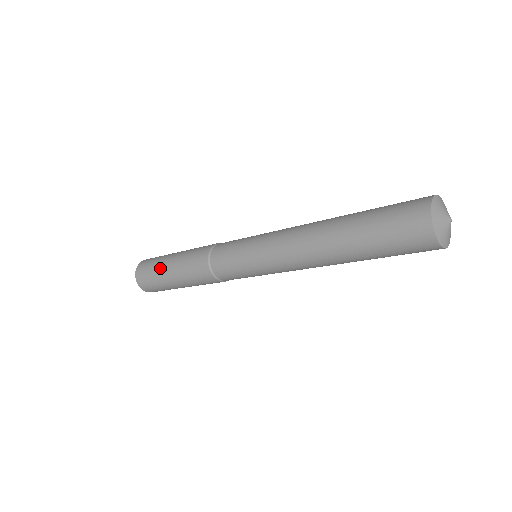
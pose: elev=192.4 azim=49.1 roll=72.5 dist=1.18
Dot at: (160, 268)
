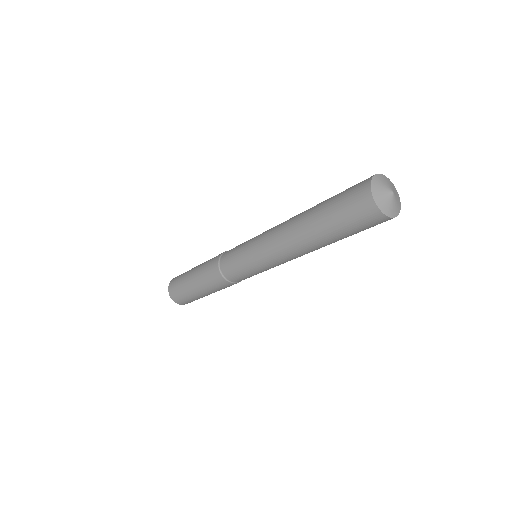
Dot at: (185, 281)
